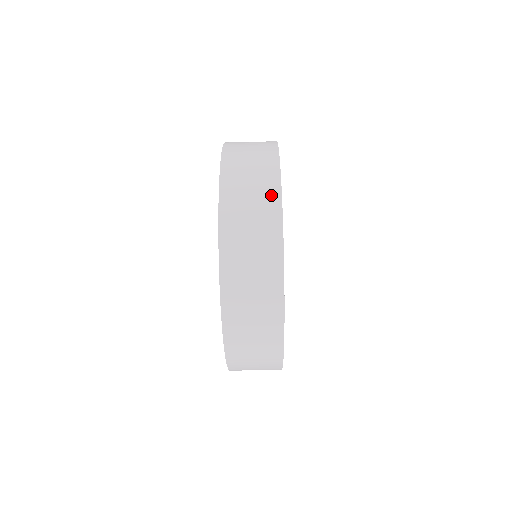
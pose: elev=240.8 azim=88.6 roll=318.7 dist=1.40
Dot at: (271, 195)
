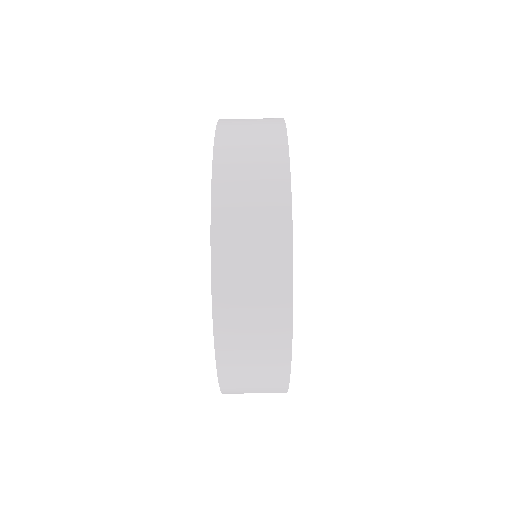
Dot at: (272, 118)
